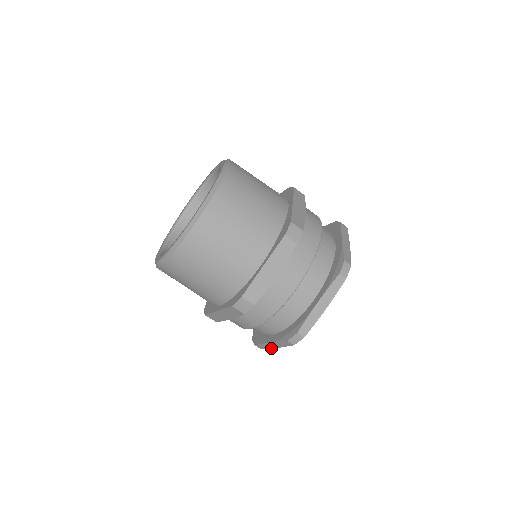
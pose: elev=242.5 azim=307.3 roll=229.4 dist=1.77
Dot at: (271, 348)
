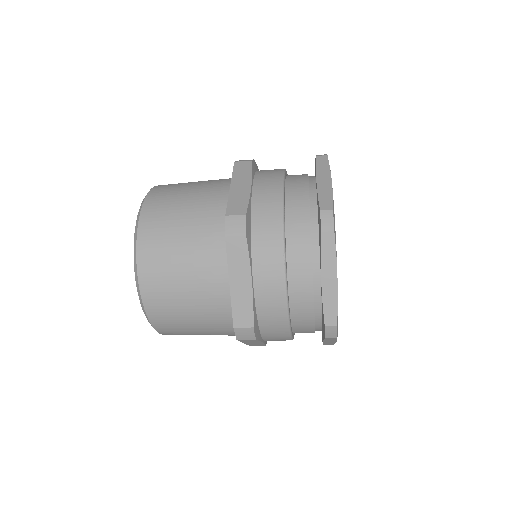
Dot at: (335, 342)
